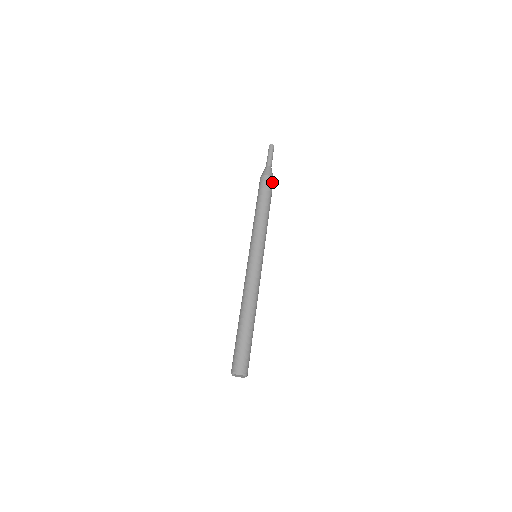
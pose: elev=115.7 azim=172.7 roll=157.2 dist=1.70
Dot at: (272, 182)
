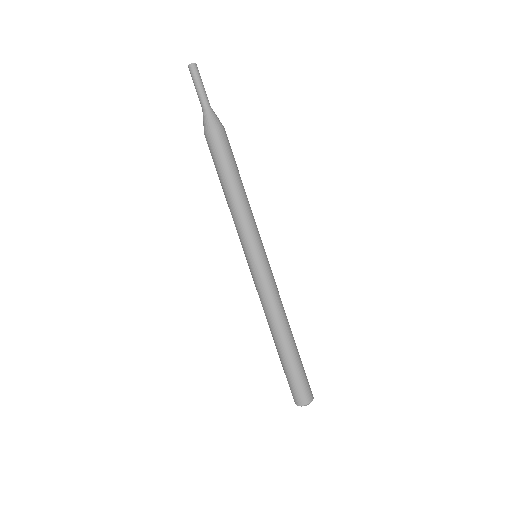
Dot at: (222, 135)
